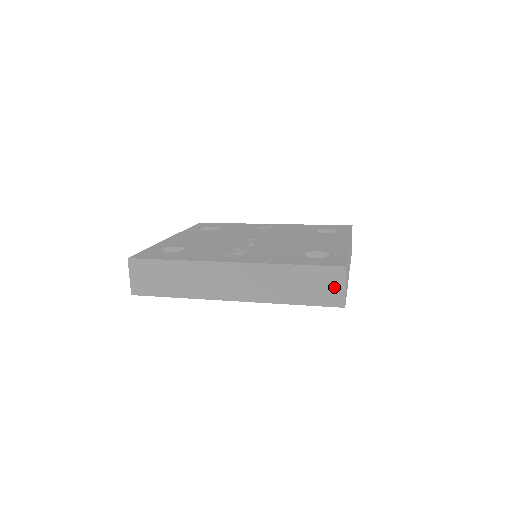
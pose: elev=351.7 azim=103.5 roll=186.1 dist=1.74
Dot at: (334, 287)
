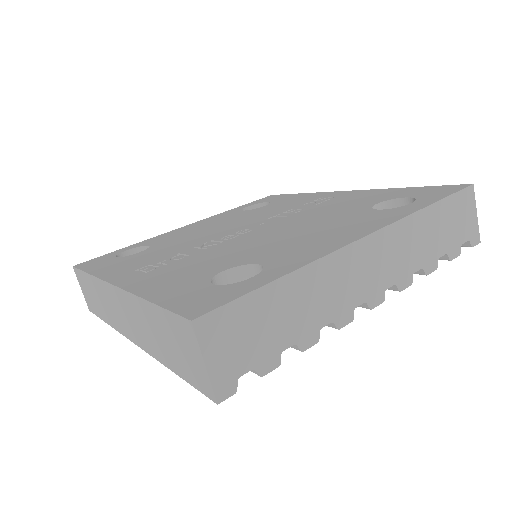
Dot at: (193, 357)
